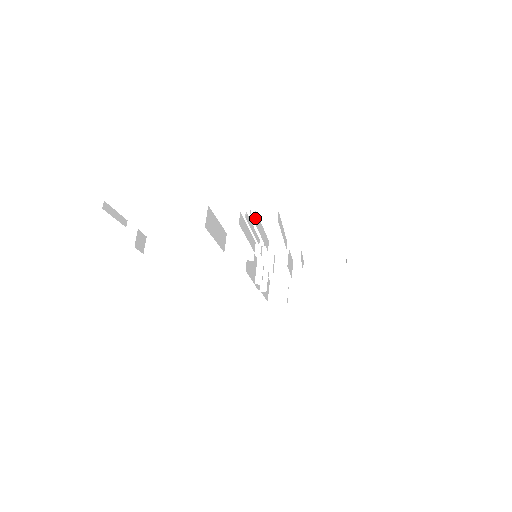
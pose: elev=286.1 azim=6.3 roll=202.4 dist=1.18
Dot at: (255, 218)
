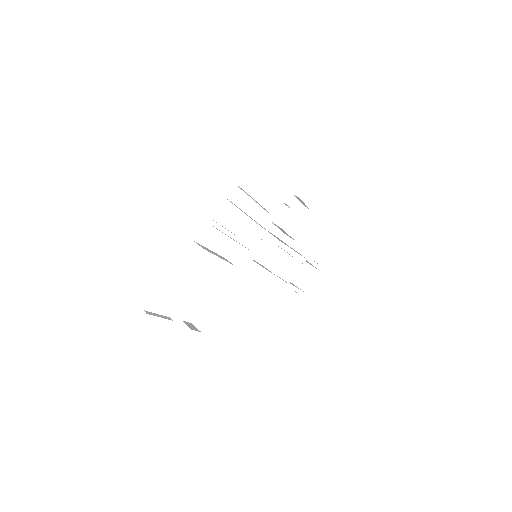
Dot at: occluded
